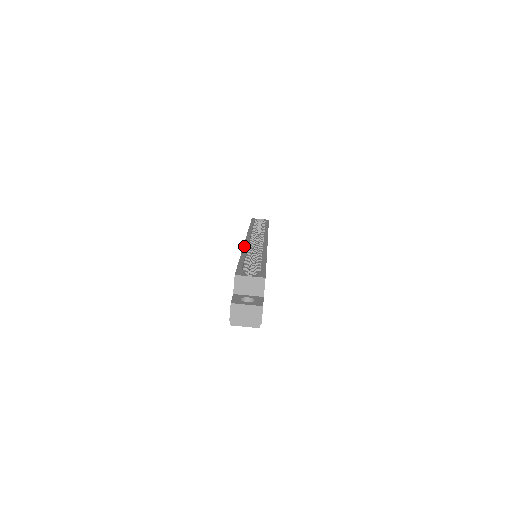
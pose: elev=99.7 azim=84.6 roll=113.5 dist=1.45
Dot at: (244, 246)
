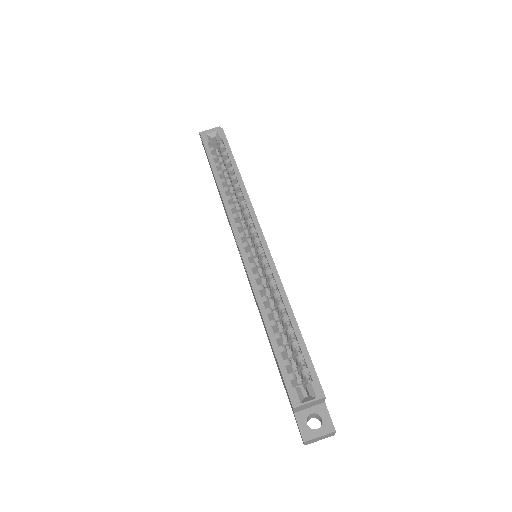
Dot at: (252, 284)
